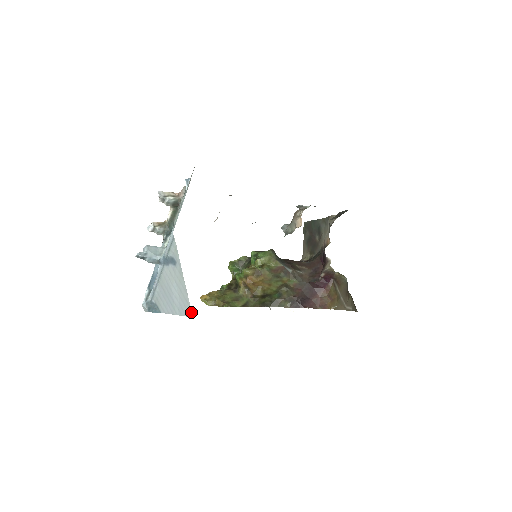
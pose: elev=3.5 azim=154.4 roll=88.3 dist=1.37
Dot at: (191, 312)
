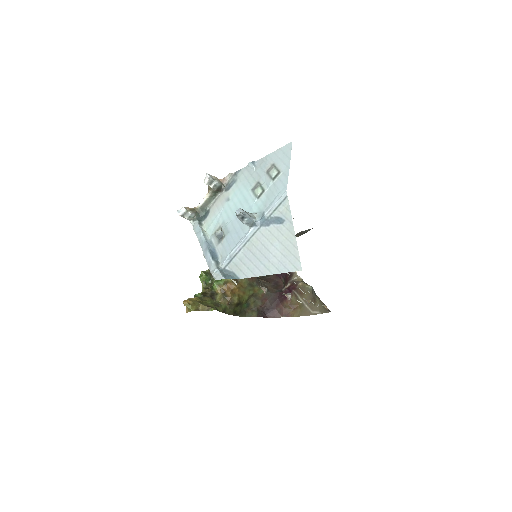
Dot at: (300, 266)
